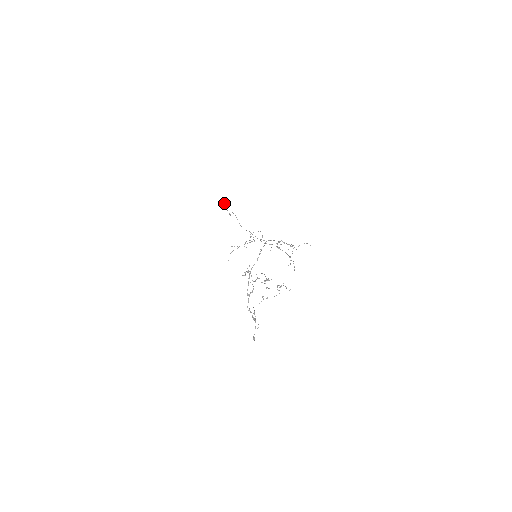
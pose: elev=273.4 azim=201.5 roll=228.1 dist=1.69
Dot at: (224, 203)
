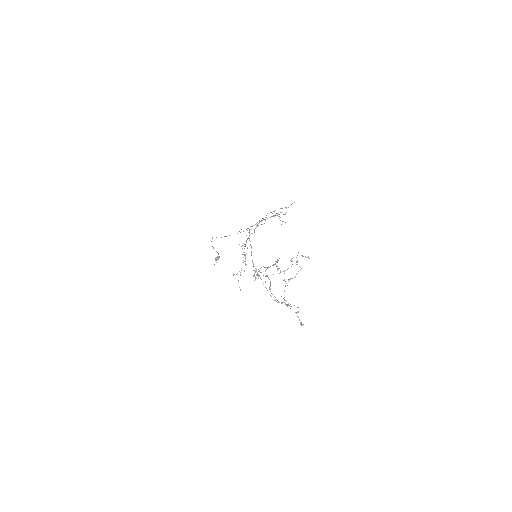
Dot at: occluded
